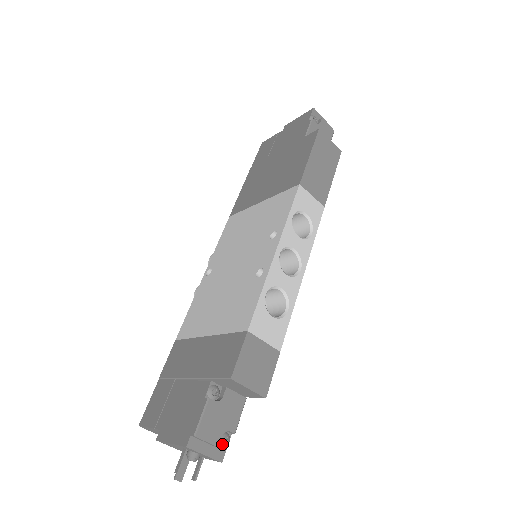
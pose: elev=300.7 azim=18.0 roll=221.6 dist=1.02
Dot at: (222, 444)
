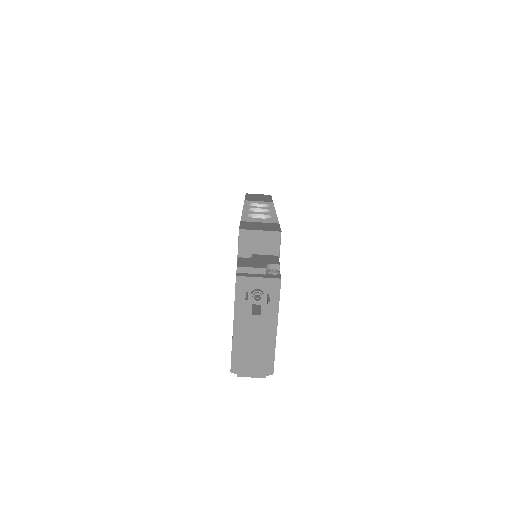
Dot at: (272, 272)
